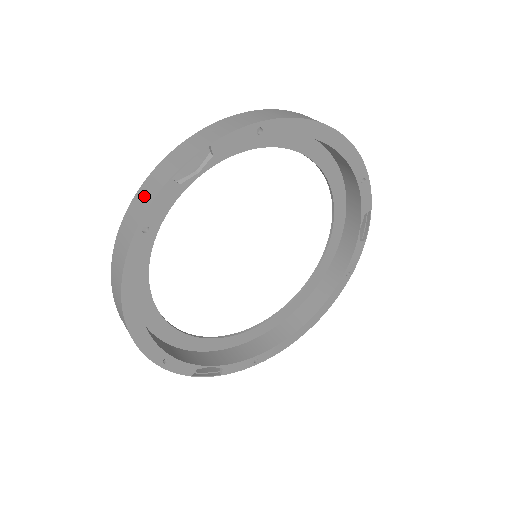
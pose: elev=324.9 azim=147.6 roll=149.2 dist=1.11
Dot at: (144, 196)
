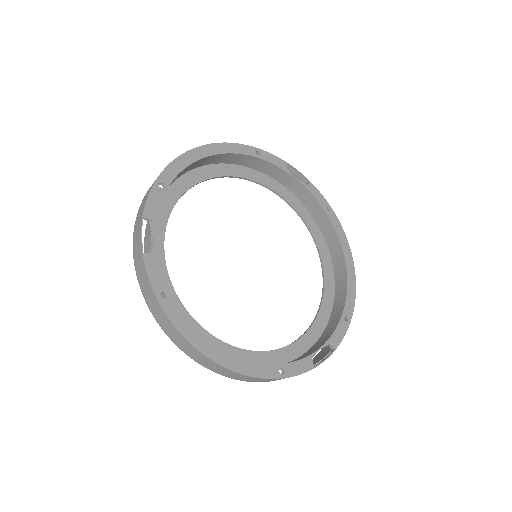
Dot at: occluded
